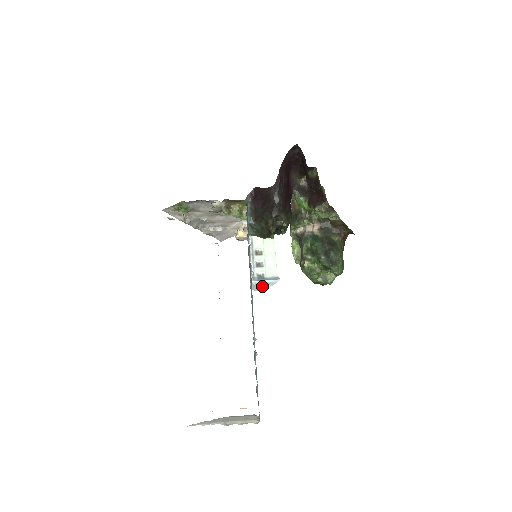
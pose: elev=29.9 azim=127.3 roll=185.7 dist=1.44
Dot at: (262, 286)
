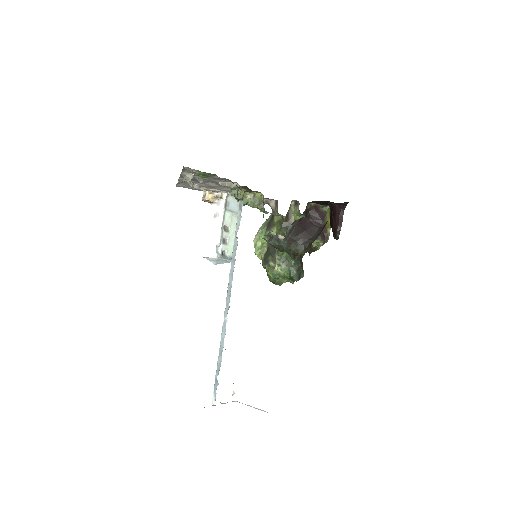
Dot at: (220, 261)
